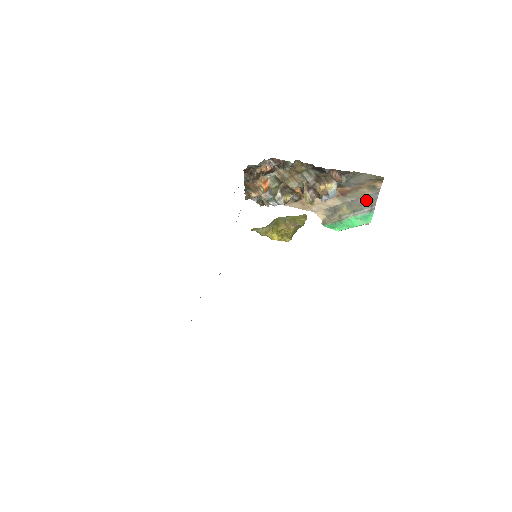
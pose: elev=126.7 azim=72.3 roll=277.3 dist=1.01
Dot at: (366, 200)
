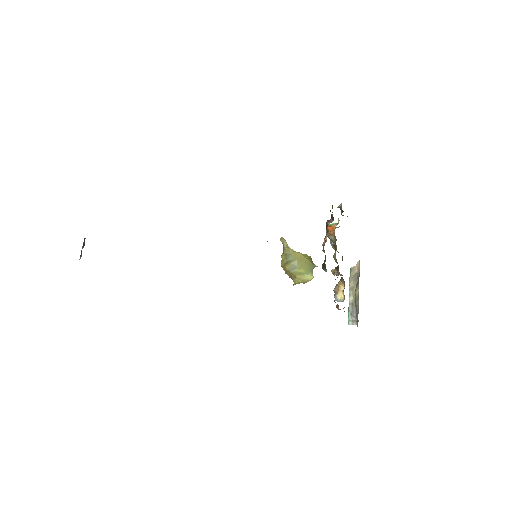
Dot at: (357, 318)
